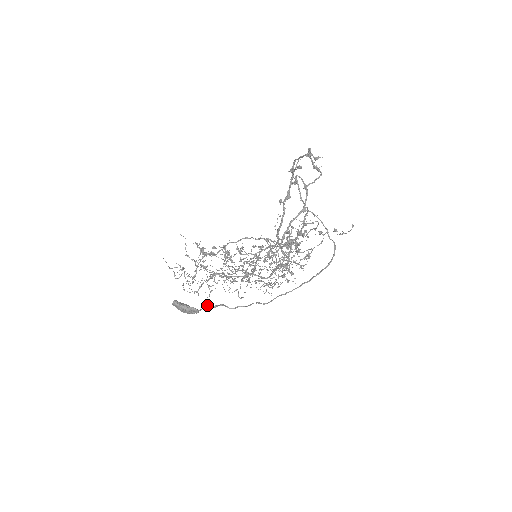
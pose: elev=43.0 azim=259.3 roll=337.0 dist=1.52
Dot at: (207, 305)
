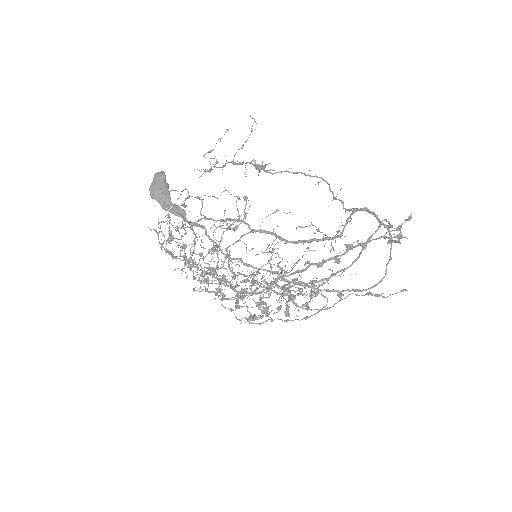
Dot at: (185, 210)
